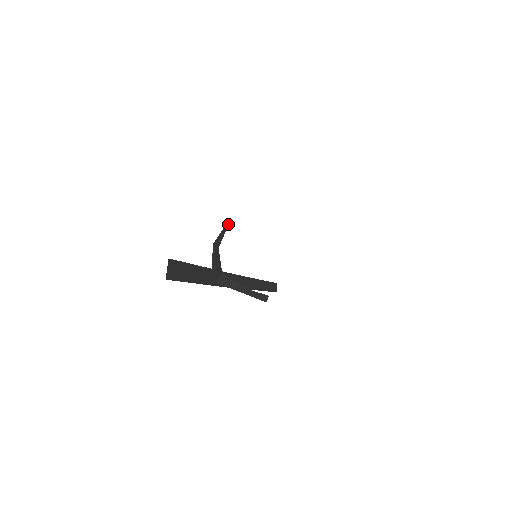
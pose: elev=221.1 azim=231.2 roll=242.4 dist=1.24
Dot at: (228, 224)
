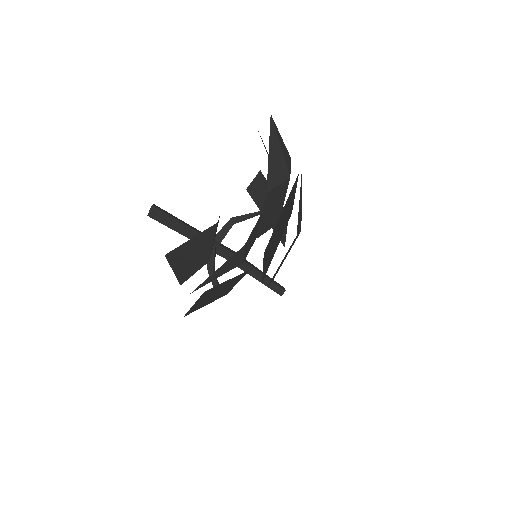
Dot at: occluded
